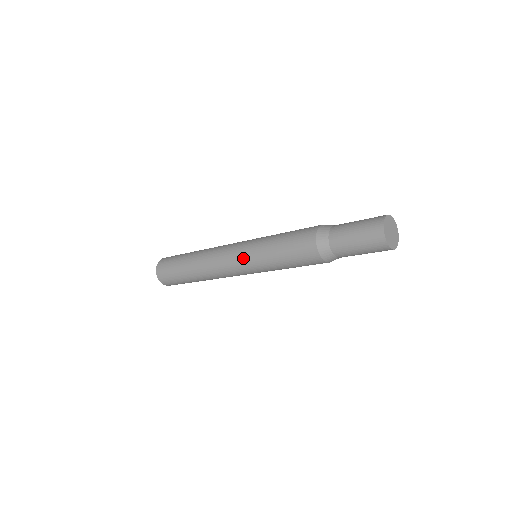
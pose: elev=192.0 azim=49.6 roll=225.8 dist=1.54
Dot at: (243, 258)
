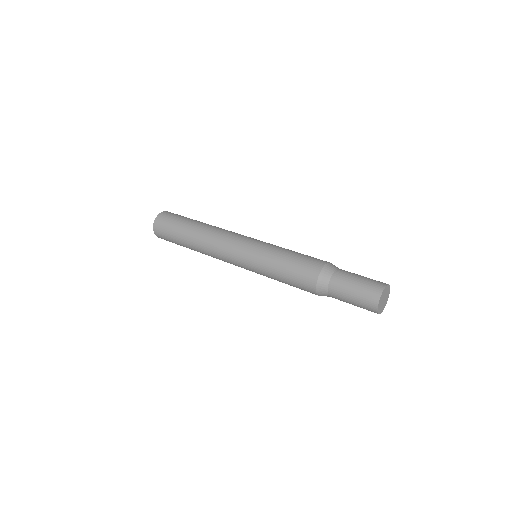
Dot at: (246, 254)
